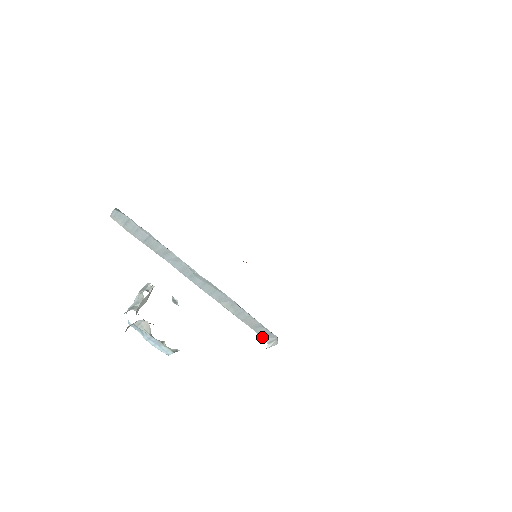
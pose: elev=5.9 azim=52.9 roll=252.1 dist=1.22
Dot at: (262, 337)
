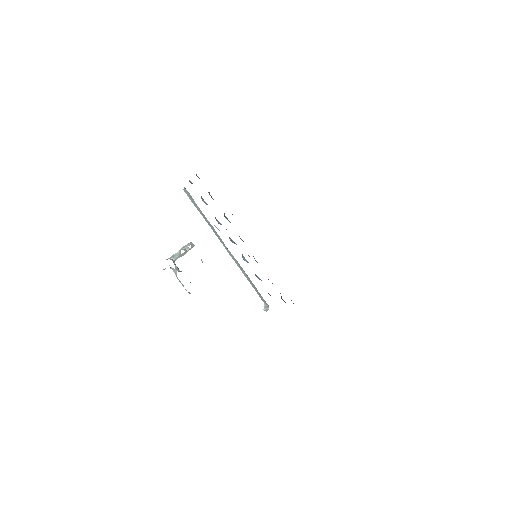
Dot at: (263, 301)
